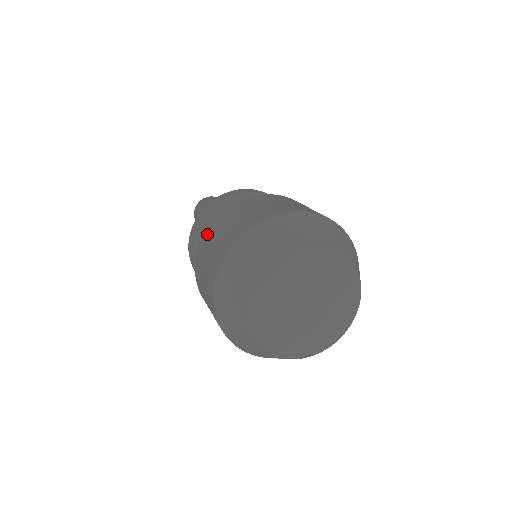
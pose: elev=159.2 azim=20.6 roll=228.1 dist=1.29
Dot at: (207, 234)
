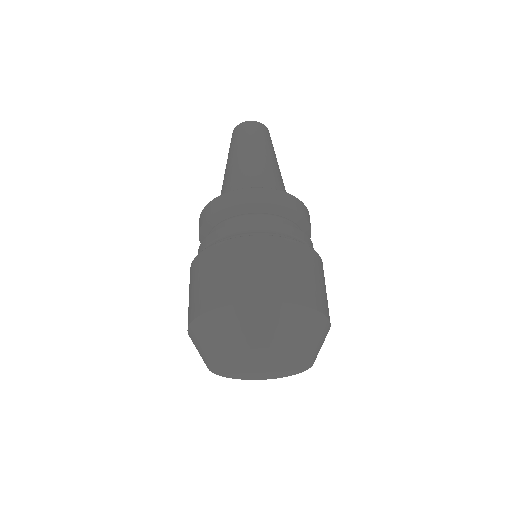
Dot at: occluded
